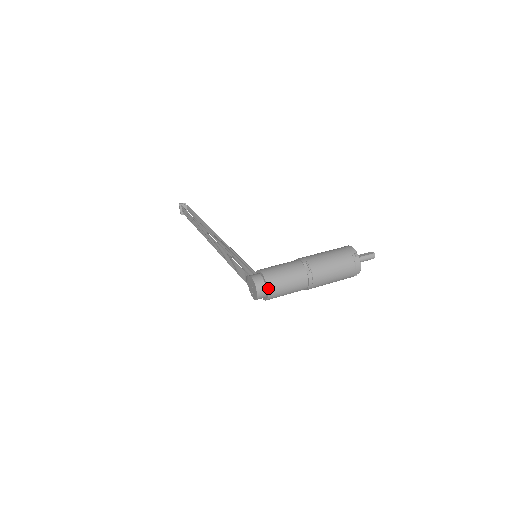
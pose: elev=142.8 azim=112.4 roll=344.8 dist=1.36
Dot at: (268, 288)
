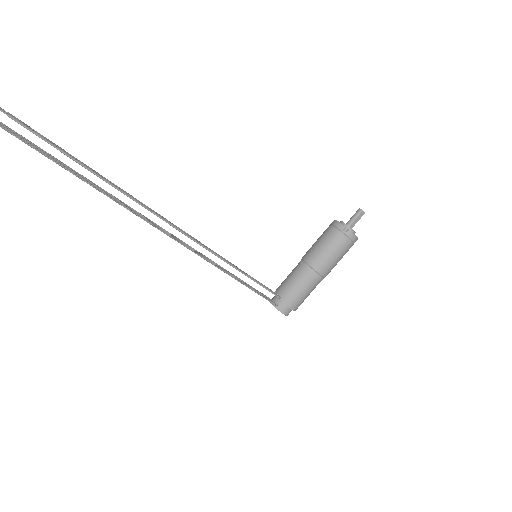
Dot at: occluded
